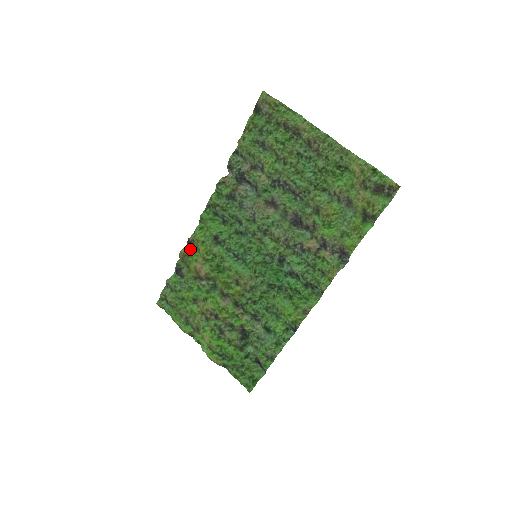
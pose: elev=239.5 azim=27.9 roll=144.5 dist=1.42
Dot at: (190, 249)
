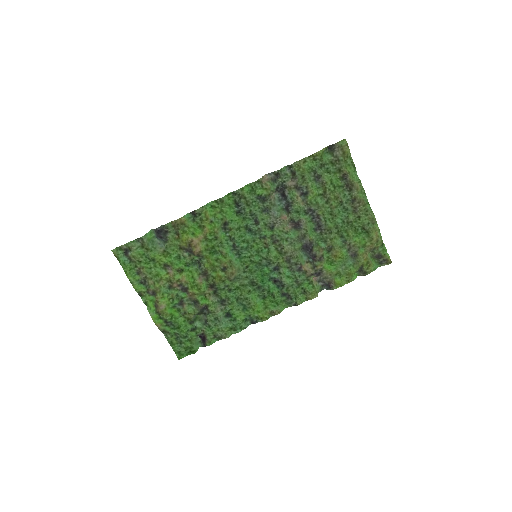
Dot at: (189, 219)
